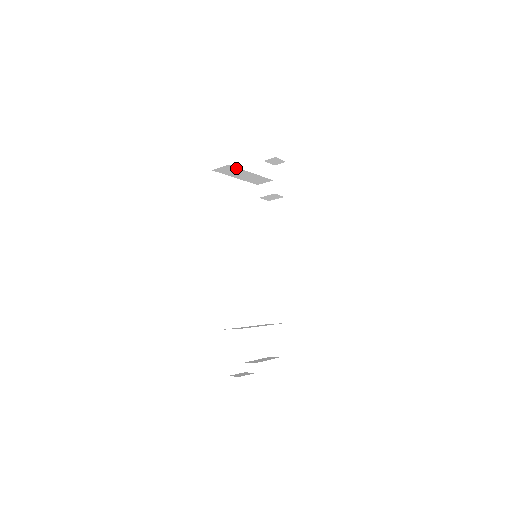
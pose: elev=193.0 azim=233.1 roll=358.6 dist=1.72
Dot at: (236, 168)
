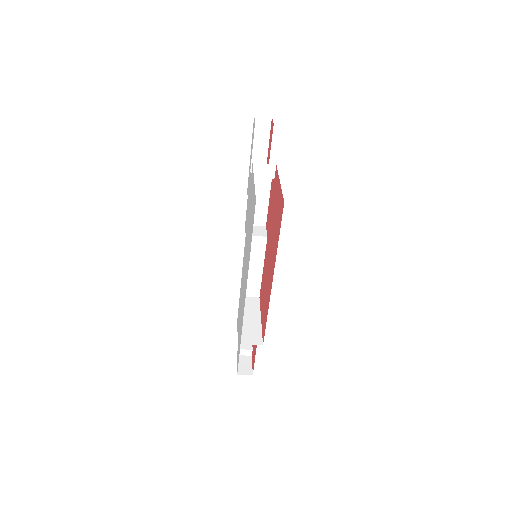
Dot at: occluded
